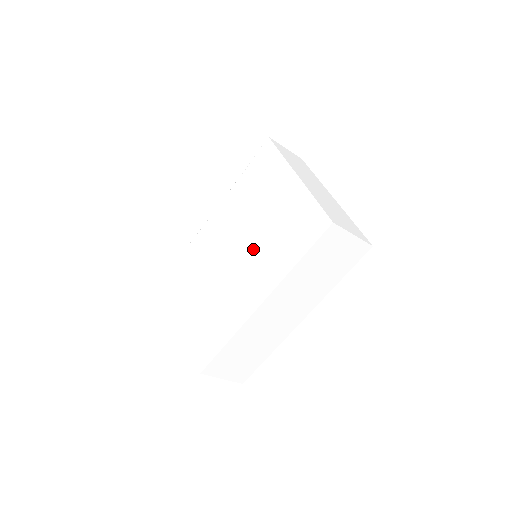
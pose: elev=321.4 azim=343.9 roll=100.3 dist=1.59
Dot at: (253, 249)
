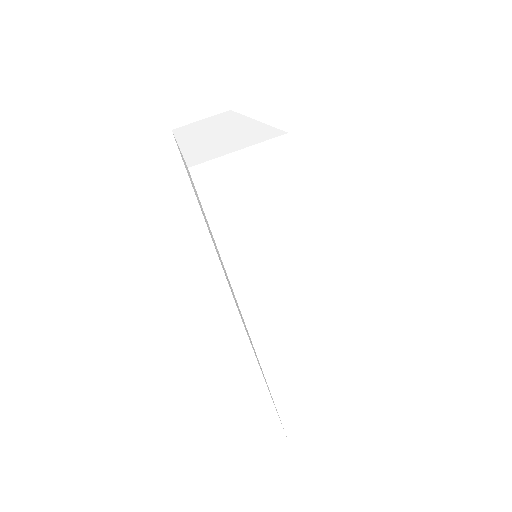
Dot at: occluded
